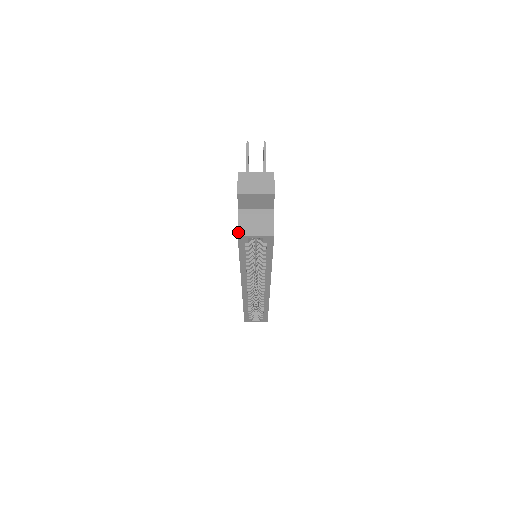
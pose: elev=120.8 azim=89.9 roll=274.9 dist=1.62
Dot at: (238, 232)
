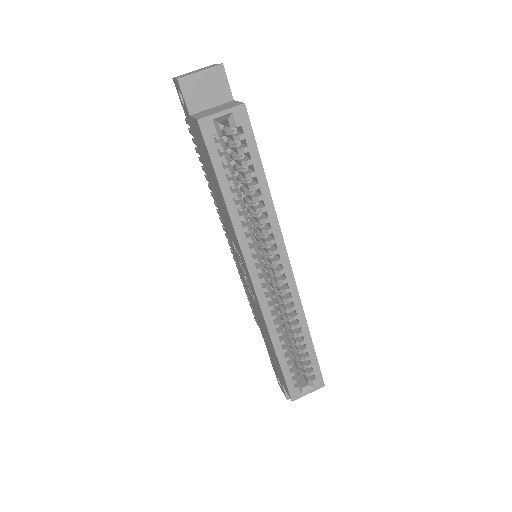
Dot at: (196, 119)
